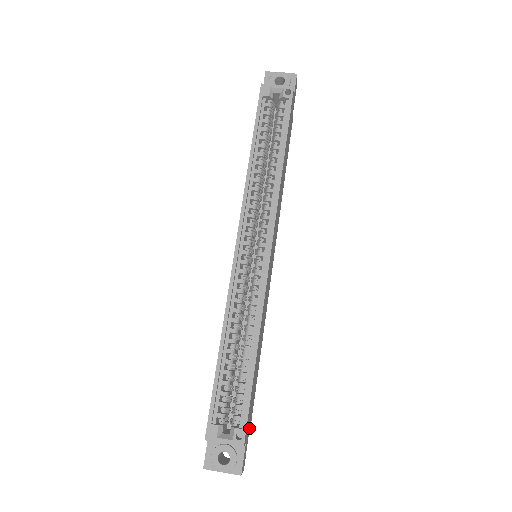
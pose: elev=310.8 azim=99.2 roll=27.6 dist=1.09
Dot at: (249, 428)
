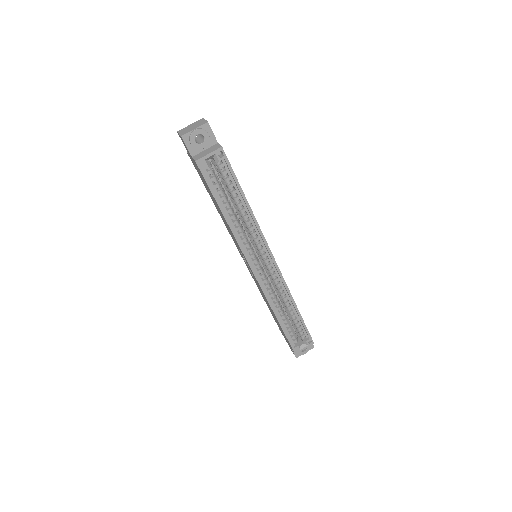
Dot at: occluded
